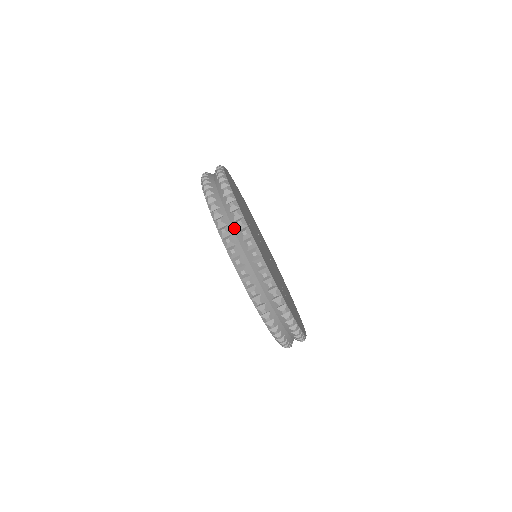
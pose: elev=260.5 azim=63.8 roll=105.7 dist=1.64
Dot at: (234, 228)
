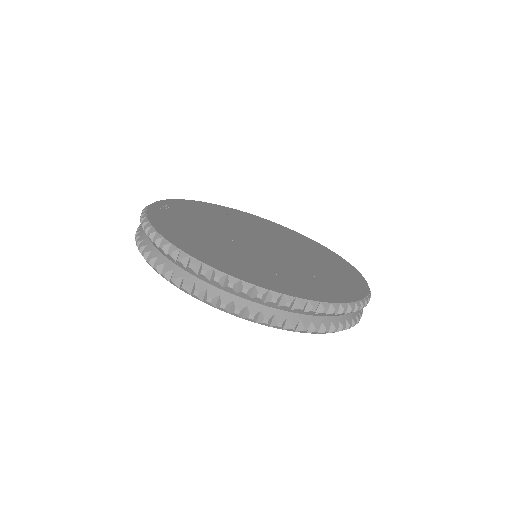
Dot at: (158, 249)
